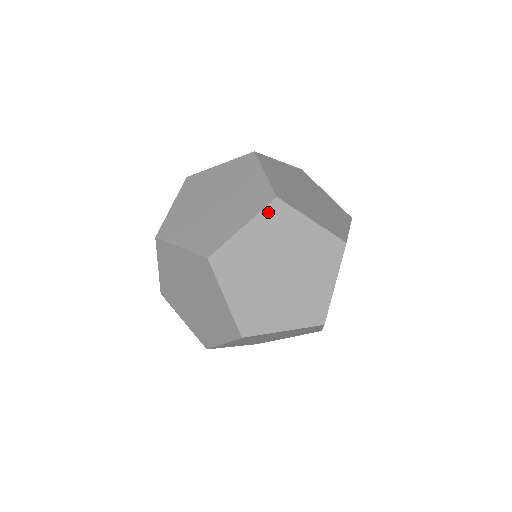
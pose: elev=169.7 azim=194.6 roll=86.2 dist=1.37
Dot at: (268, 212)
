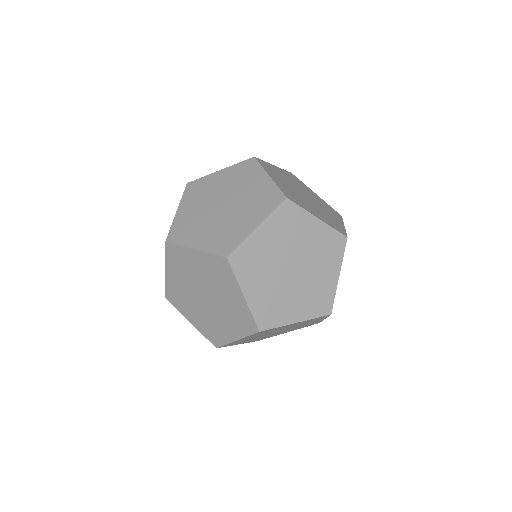
Dot at: (169, 255)
